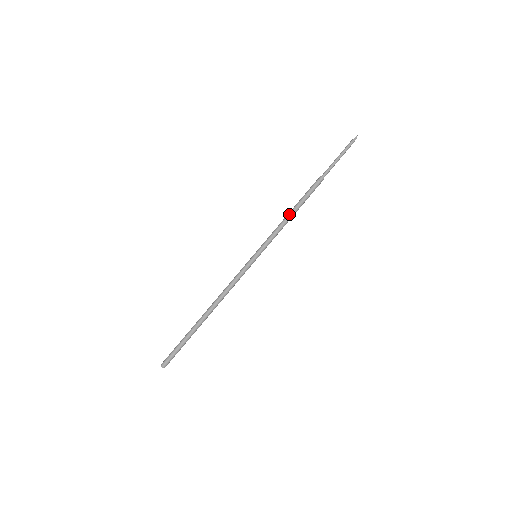
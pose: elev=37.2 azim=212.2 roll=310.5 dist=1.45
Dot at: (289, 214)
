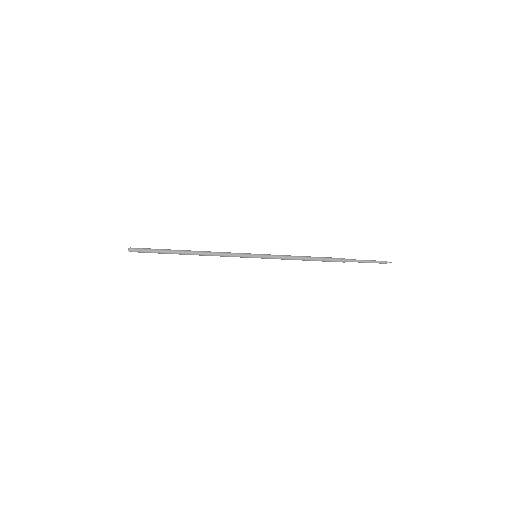
Dot at: (302, 256)
